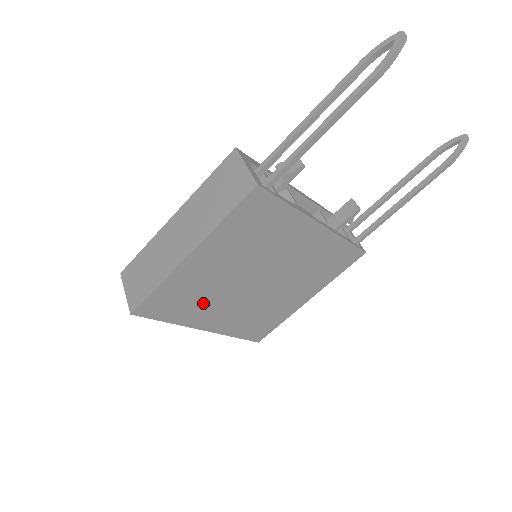
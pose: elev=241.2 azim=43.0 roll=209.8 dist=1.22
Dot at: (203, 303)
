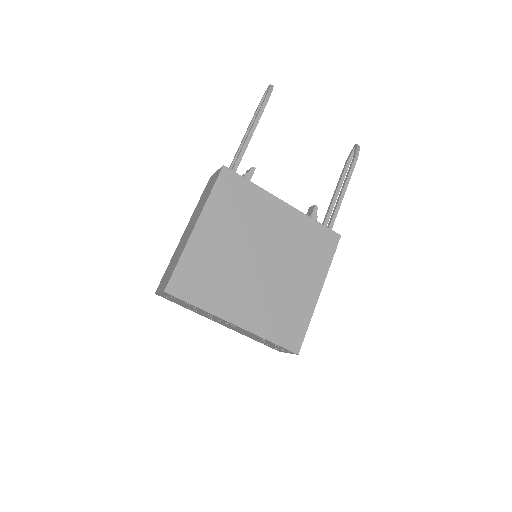
Dot at: (223, 285)
